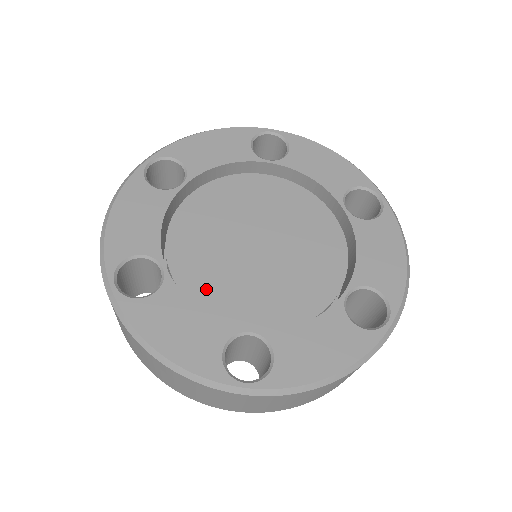
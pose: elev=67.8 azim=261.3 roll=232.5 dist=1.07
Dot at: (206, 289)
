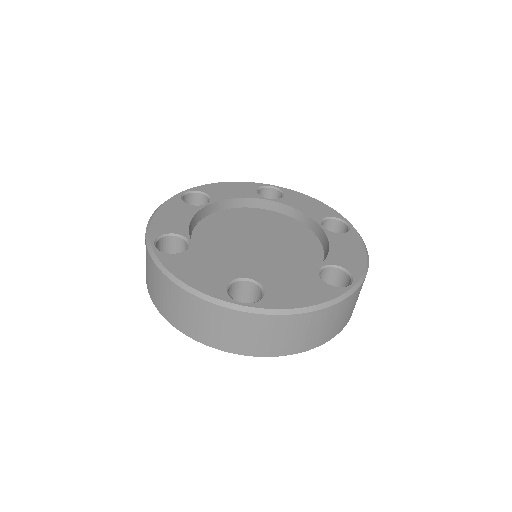
Dot at: (218, 260)
